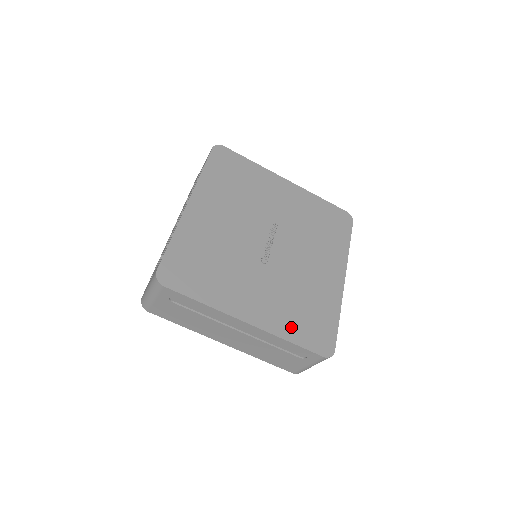
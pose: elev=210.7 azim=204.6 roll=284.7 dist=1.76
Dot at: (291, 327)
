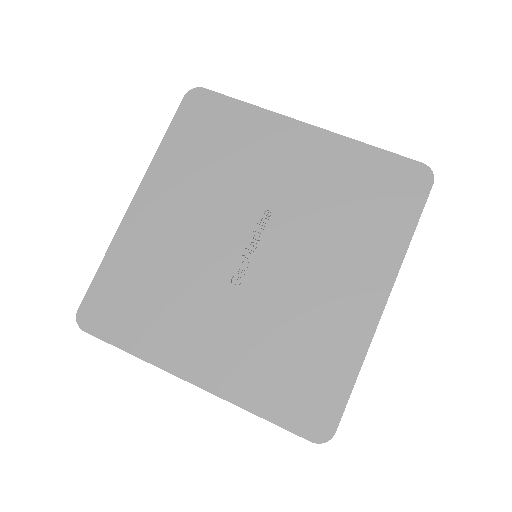
Dot at: (262, 390)
